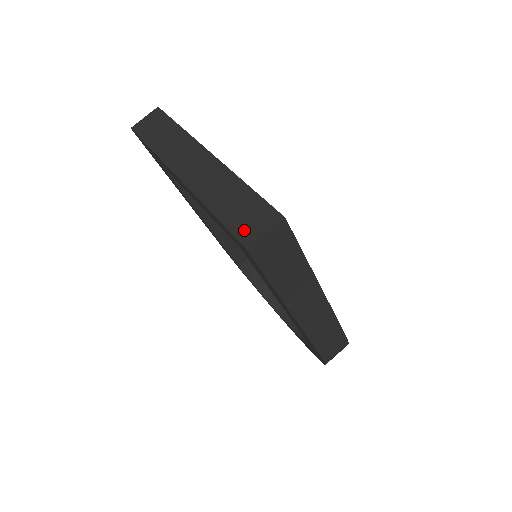
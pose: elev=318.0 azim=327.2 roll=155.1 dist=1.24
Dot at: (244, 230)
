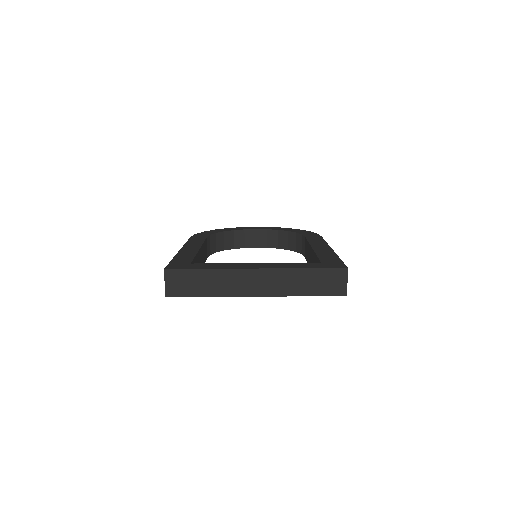
Dot at: (334, 290)
